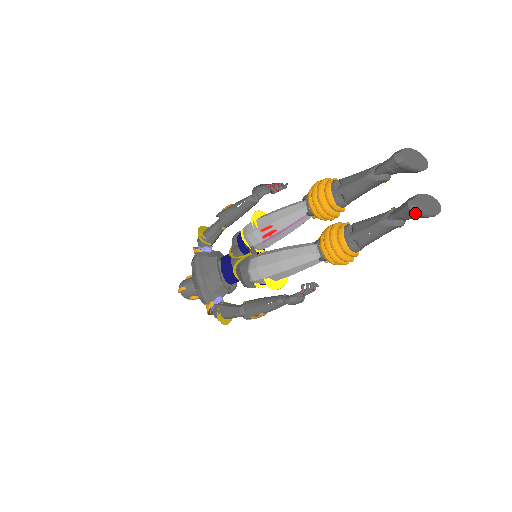
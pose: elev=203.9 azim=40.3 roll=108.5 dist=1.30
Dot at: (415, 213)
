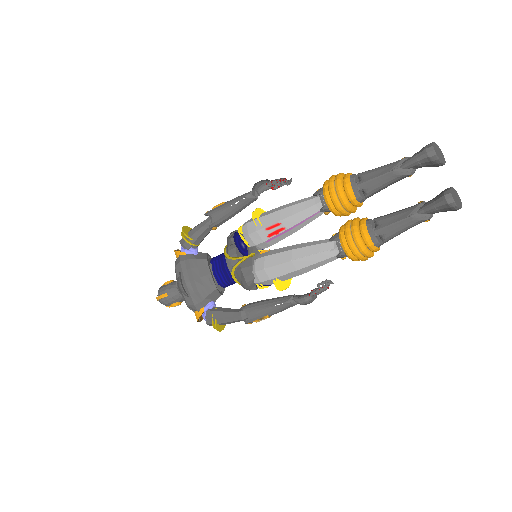
Dot at: (451, 206)
